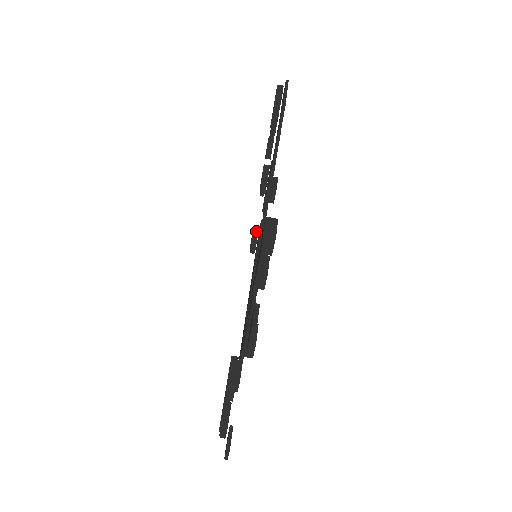
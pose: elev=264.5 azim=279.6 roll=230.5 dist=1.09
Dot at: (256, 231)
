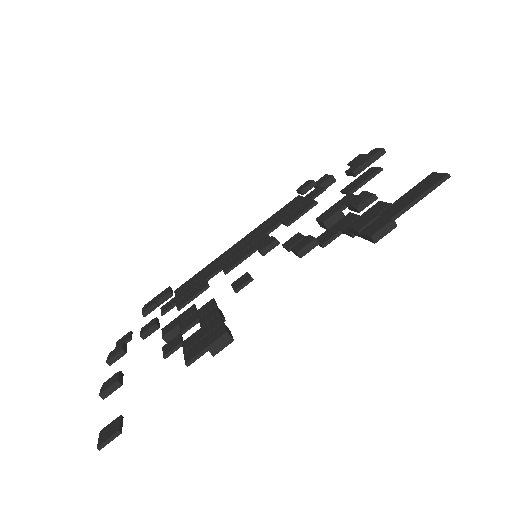
Dot at: (271, 247)
